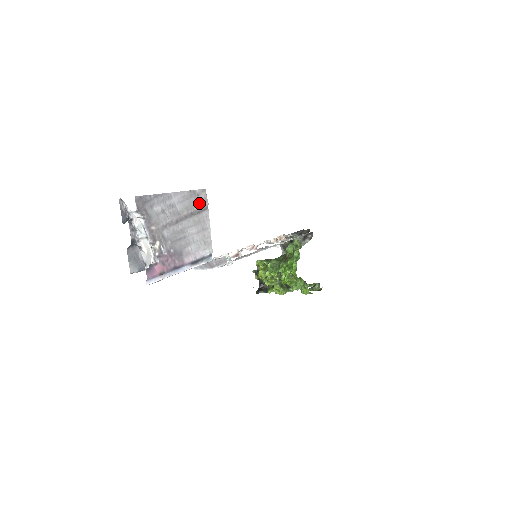
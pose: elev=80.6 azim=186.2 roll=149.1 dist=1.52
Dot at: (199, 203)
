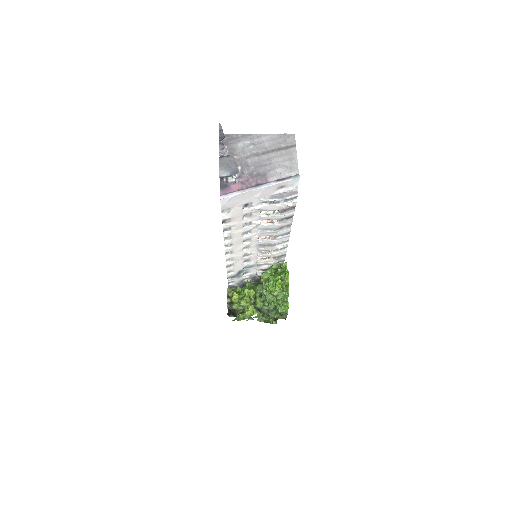
Dot at: (287, 142)
